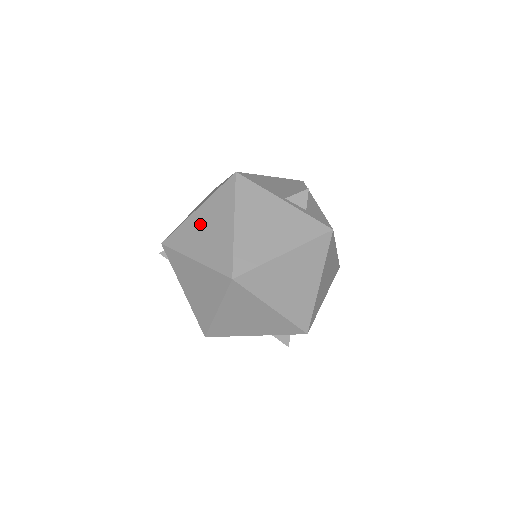
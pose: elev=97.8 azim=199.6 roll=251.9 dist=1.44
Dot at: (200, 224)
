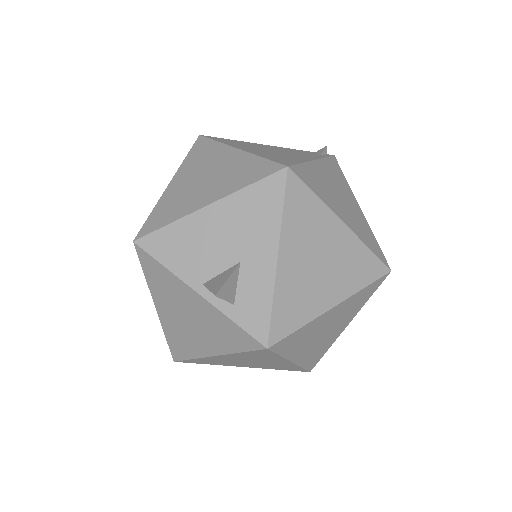
Dot at: occluded
